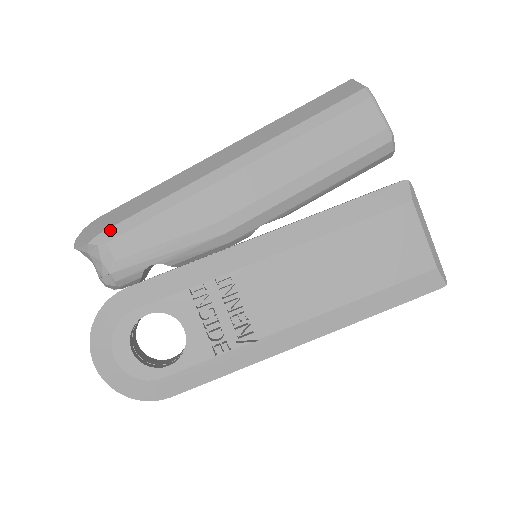
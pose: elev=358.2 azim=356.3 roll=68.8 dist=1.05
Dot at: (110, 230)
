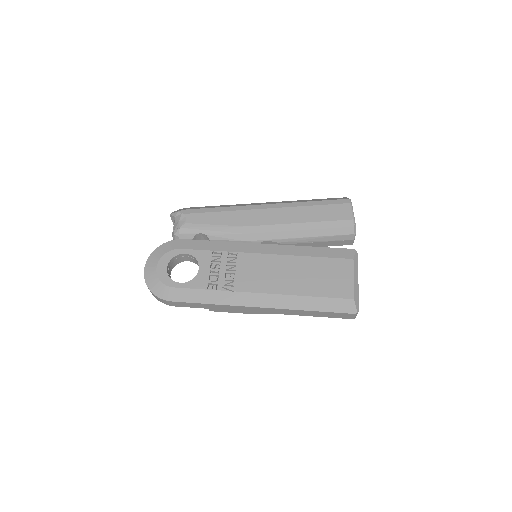
Dot at: (191, 210)
